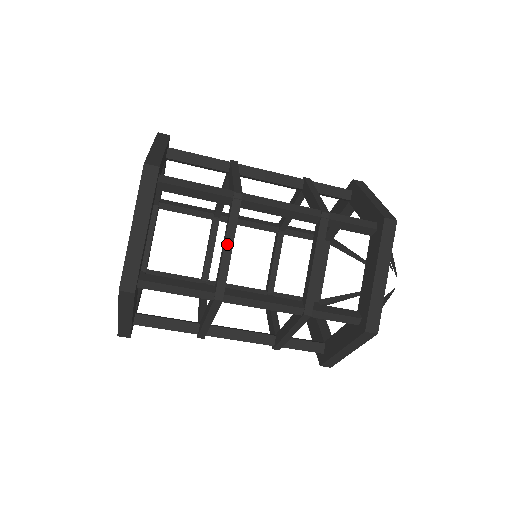
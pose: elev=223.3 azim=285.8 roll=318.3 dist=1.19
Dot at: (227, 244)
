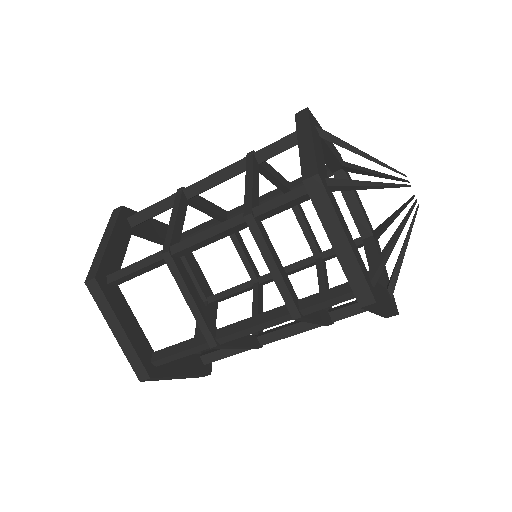
Dot at: (172, 217)
